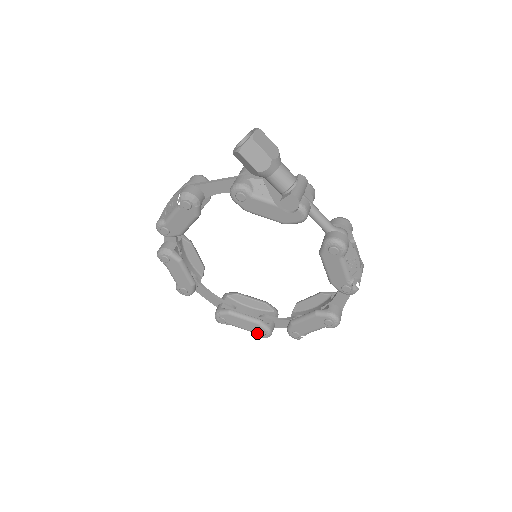
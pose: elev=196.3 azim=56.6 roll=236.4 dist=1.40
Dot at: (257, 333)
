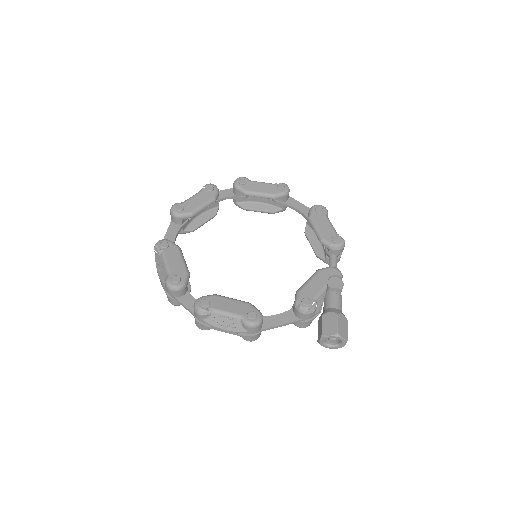
Dot at: occluded
